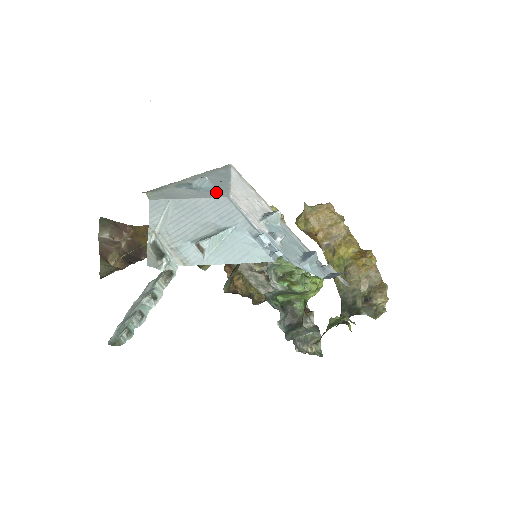
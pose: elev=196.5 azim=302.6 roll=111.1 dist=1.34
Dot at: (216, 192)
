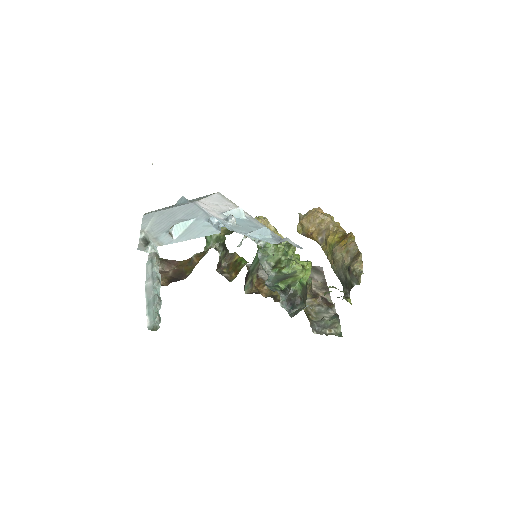
Dot at: (188, 202)
